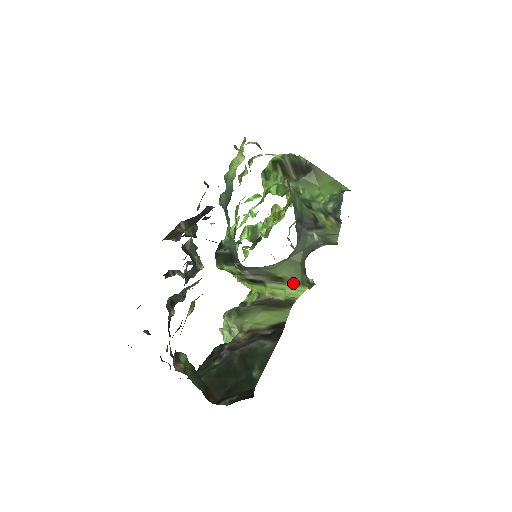
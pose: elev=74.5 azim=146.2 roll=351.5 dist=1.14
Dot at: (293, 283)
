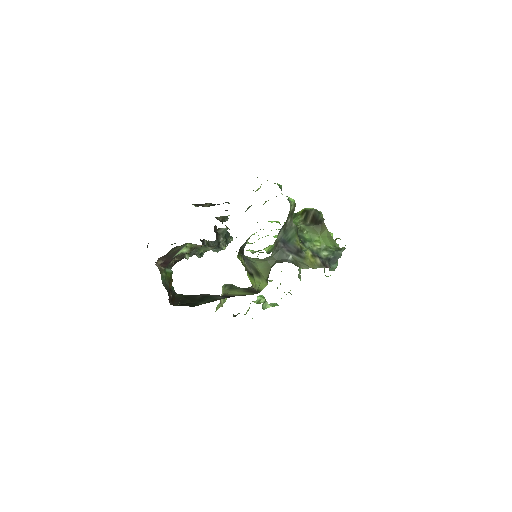
Dot at: (263, 279)
